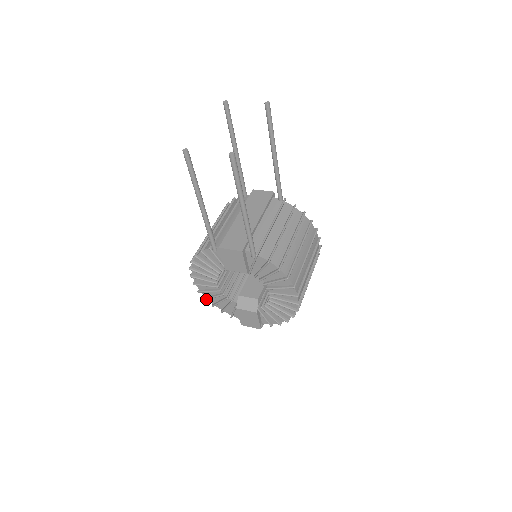
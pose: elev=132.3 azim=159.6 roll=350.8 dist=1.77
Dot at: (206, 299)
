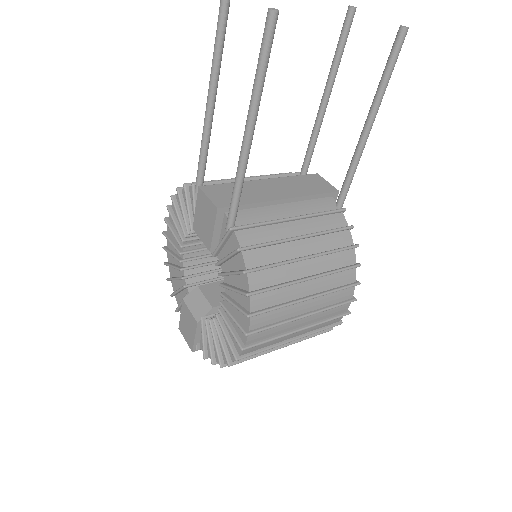
Dot at: (166, 264)
